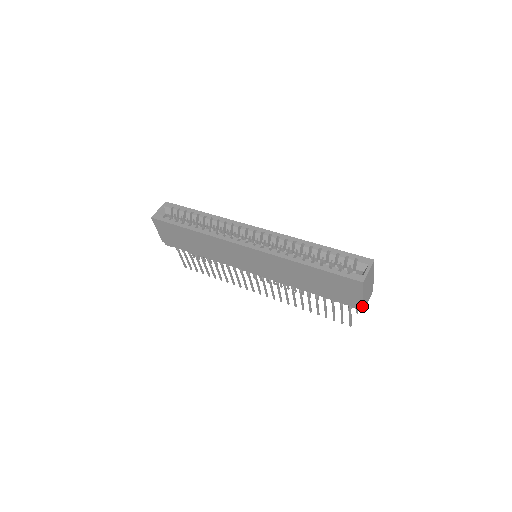
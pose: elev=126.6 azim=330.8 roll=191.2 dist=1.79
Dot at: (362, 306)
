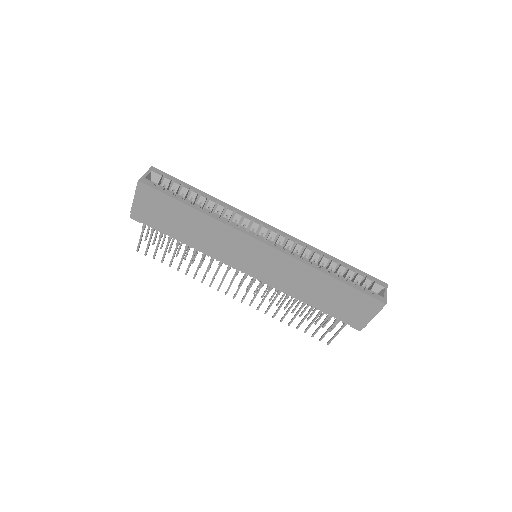
Dot at: (365, 326)
